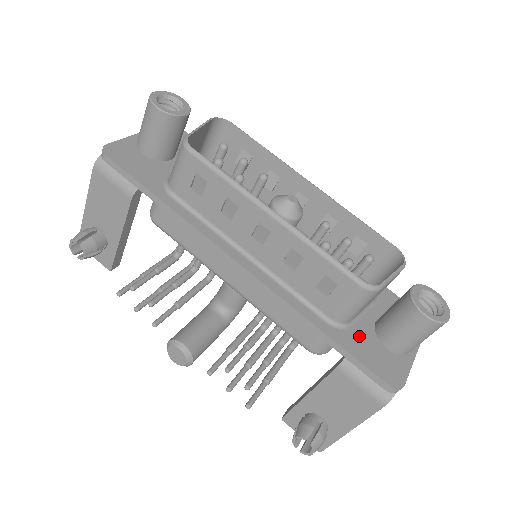
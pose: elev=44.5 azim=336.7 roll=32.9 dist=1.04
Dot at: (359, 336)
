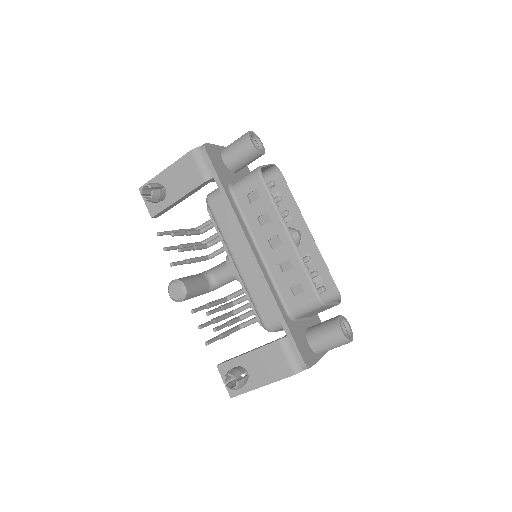
Dot at: (298, 329)
